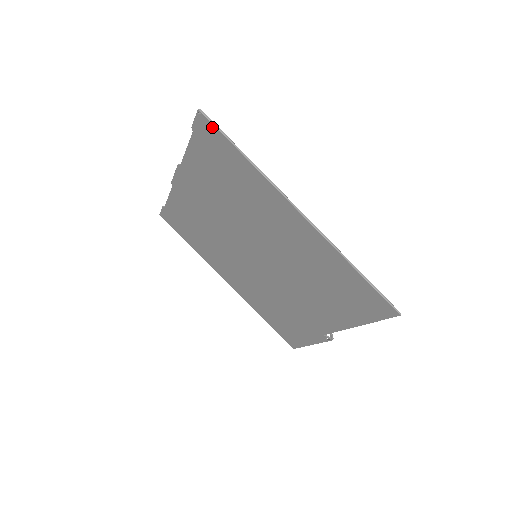
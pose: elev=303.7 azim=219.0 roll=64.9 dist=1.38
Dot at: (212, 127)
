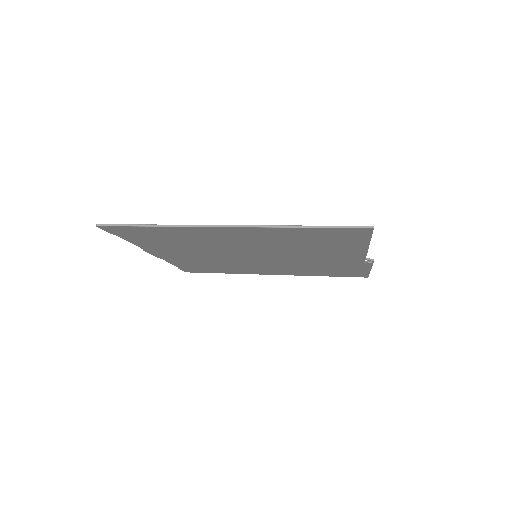
Dot at: (116, 227)
